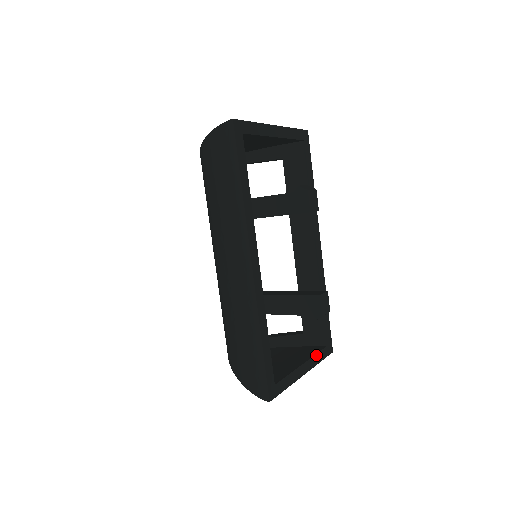
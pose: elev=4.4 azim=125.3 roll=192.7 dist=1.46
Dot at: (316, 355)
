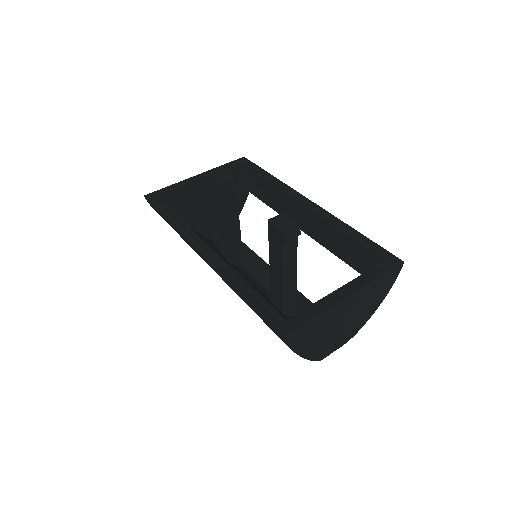
Dot at: (363, 275)
